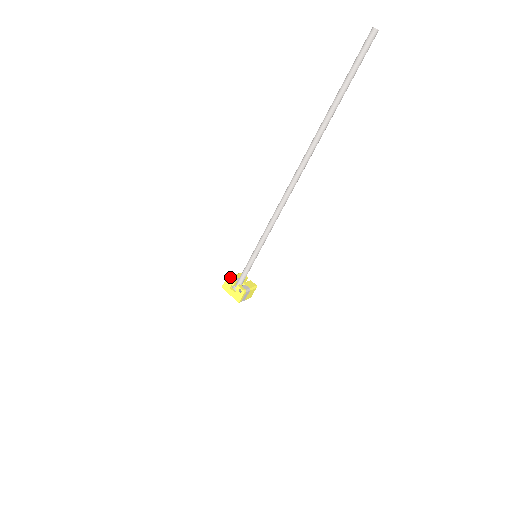
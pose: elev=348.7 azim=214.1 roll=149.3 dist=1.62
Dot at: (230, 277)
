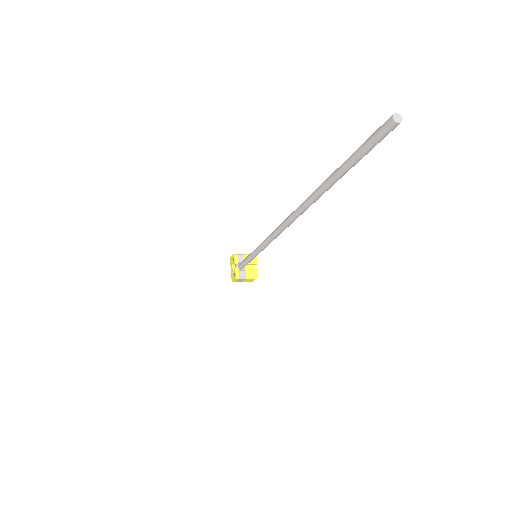
Dot at: (236, 256)
